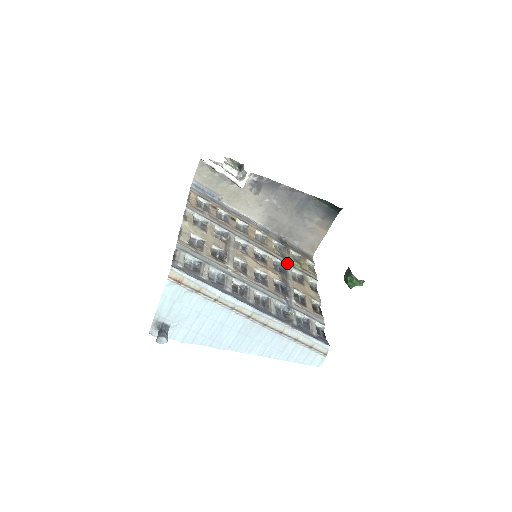
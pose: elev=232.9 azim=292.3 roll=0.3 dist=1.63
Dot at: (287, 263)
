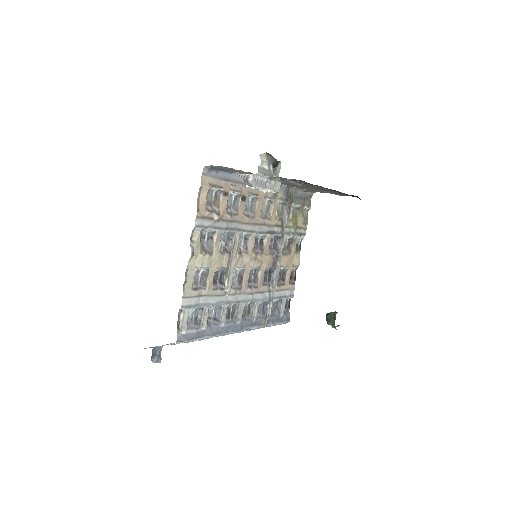
Dot at: (284, 234)
